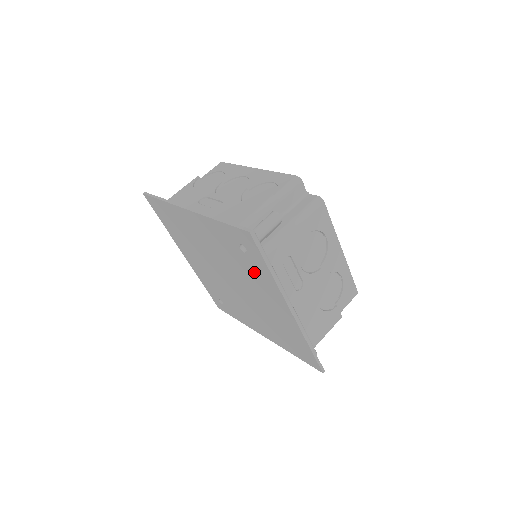
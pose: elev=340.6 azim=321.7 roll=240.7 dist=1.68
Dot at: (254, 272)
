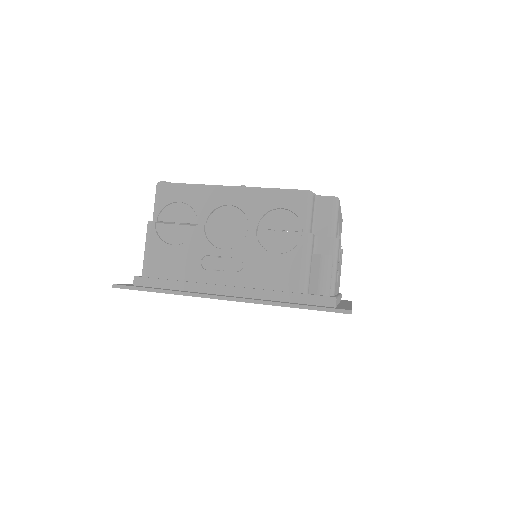
Dot at: occluded
